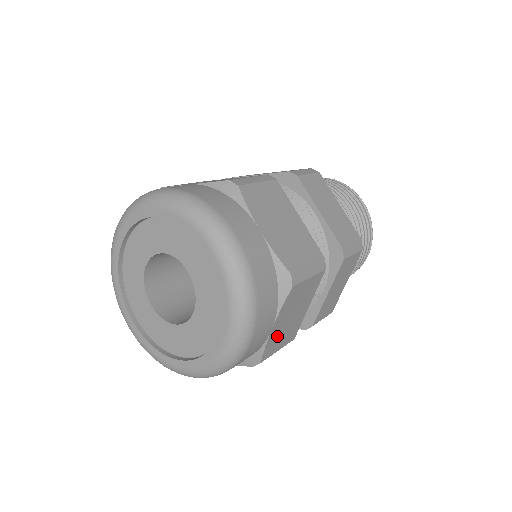
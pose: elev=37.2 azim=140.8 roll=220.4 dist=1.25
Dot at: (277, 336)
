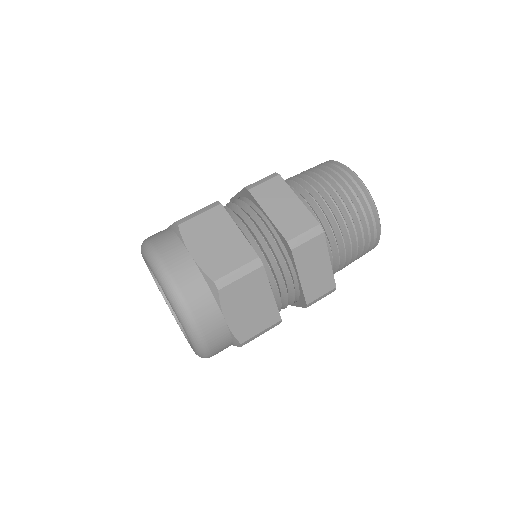
Dot at: (243, 323)
